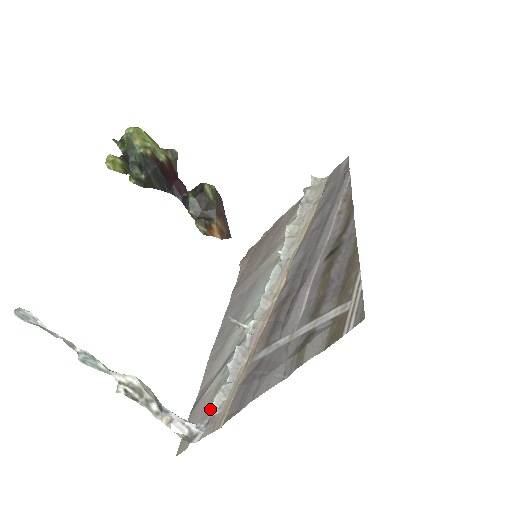
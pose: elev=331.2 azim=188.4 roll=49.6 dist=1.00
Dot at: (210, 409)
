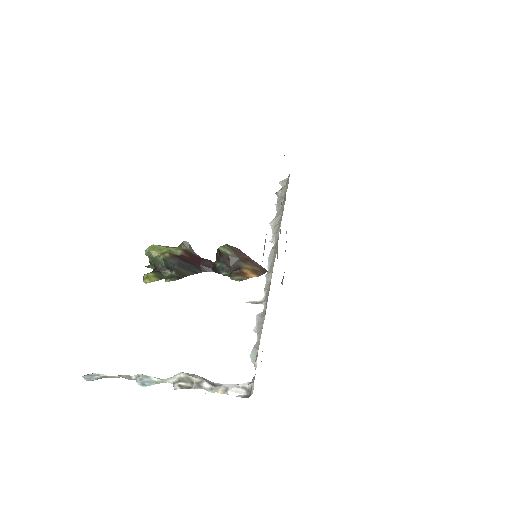
Dot at: occluded
